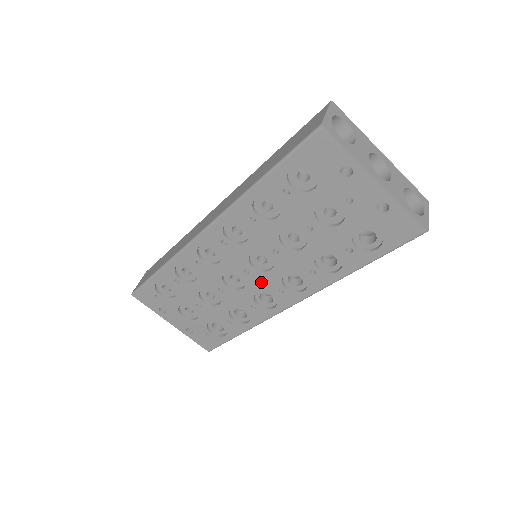
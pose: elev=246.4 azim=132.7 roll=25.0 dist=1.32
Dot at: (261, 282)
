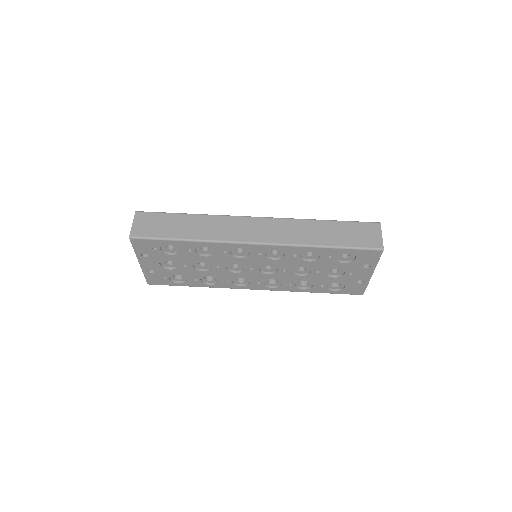
Dot at: (253, 275)
